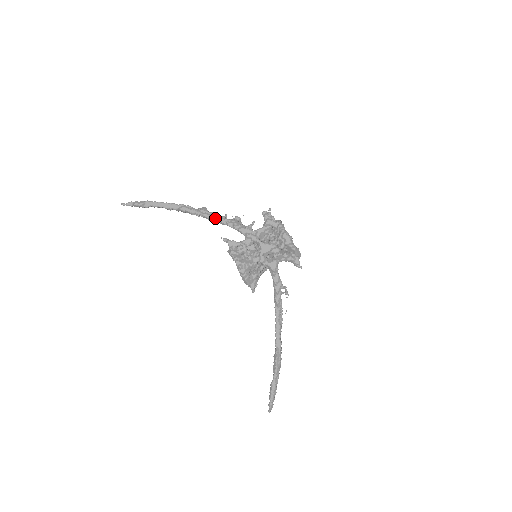
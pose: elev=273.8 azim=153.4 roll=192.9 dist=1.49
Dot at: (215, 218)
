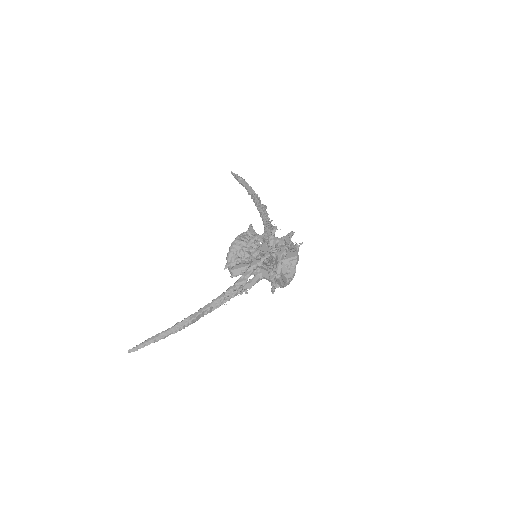
Dot at: (263, 213)
